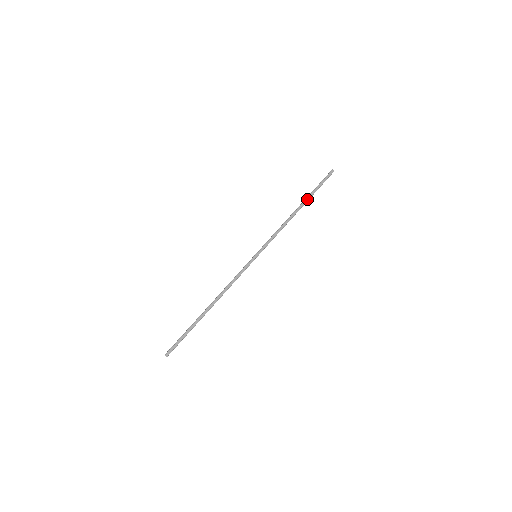
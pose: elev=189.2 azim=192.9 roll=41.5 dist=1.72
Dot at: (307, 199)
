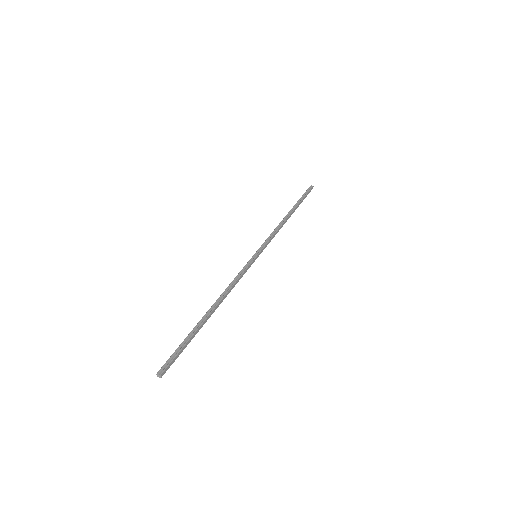
Dot at: (296, 208)
